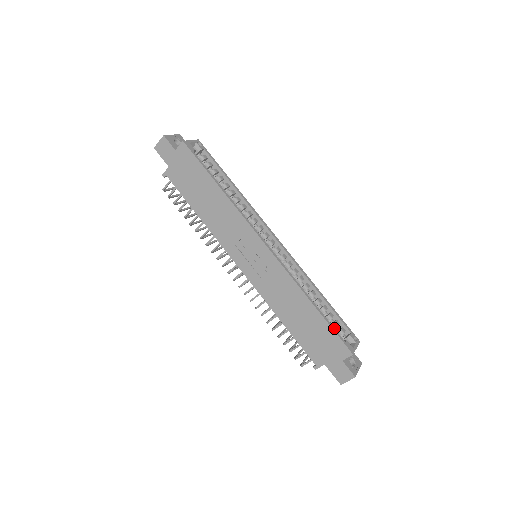
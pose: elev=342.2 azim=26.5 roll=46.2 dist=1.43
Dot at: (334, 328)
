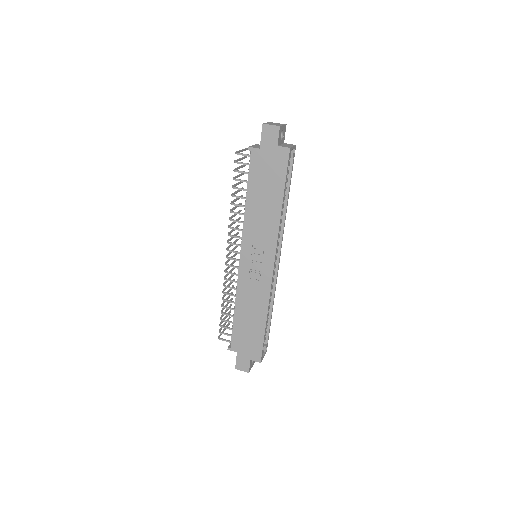
Dot at: occluded
